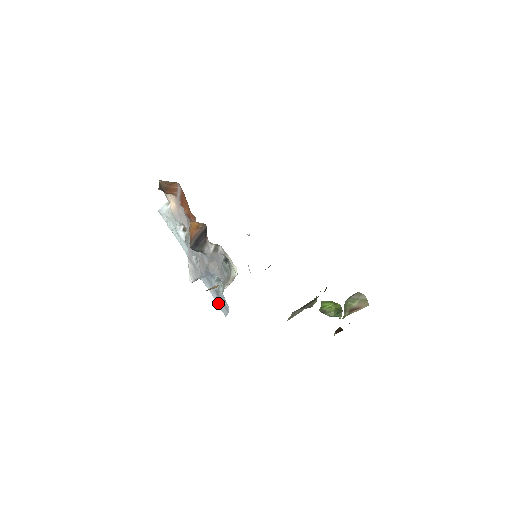
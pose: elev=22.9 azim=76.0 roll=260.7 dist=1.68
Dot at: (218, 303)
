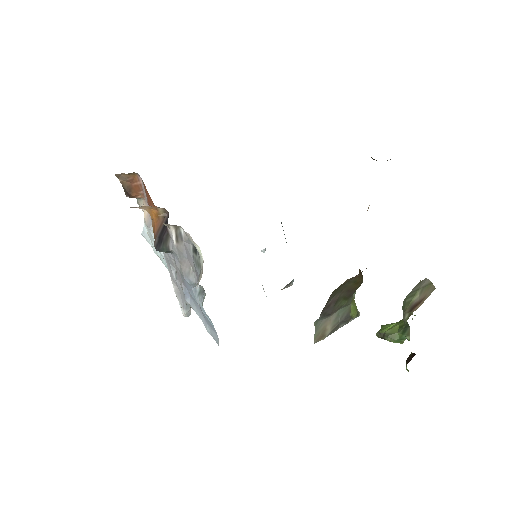
Dot at: (207, 328)
